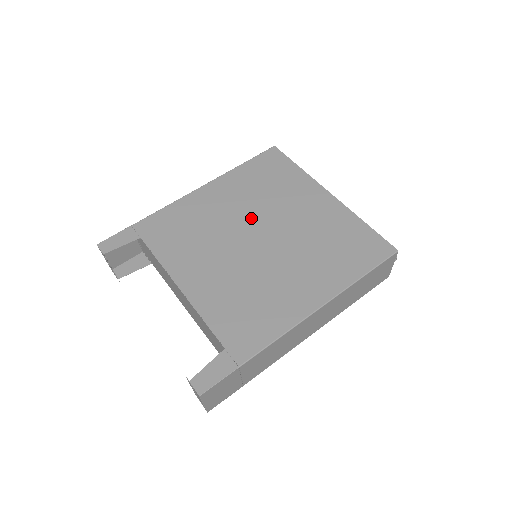
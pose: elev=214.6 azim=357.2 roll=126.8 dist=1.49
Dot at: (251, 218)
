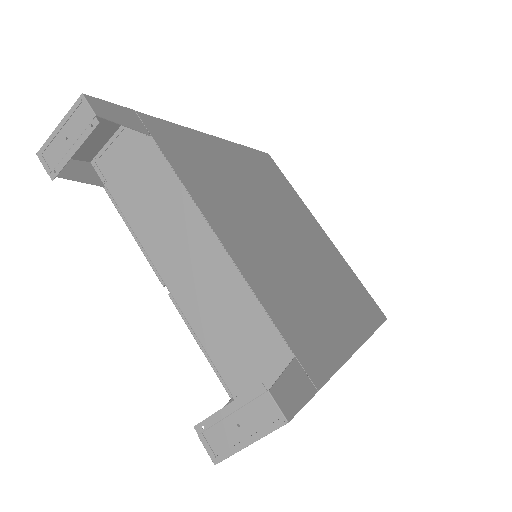
Dot at: (271, 208)
